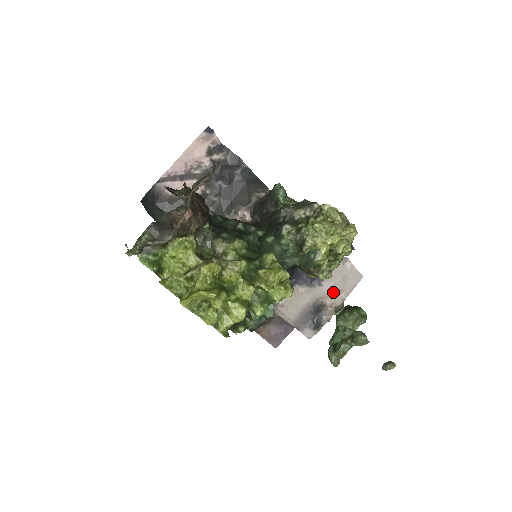
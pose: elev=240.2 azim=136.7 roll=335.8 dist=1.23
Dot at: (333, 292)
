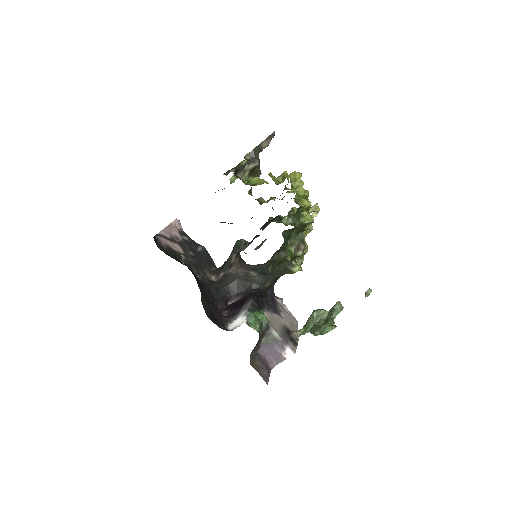
Dot at: (289, 323)
